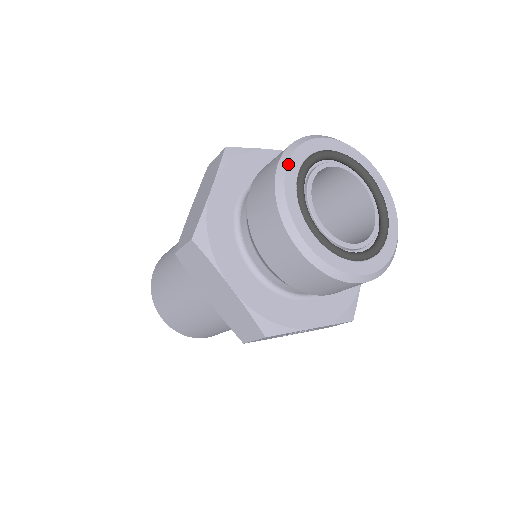
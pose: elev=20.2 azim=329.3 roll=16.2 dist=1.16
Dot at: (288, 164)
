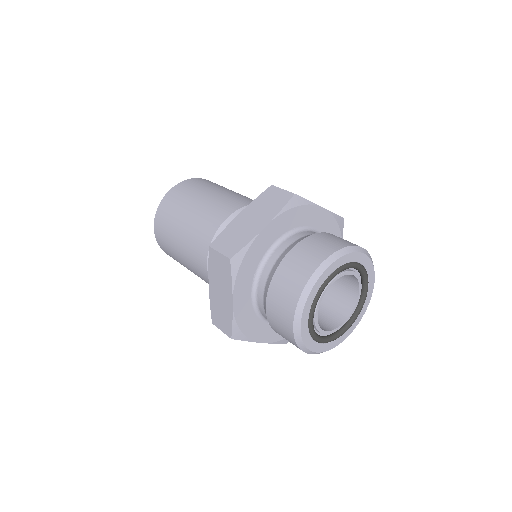
Dot at: (327, 268)
